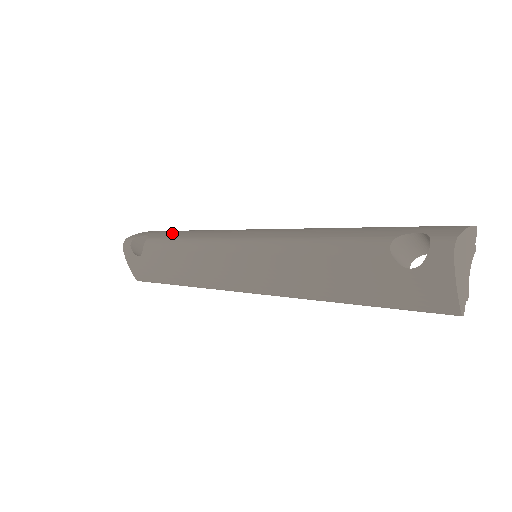
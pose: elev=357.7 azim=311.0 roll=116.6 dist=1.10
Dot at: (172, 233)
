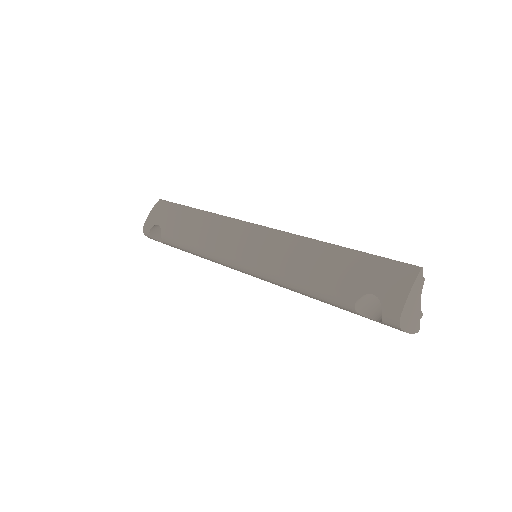
Dot at: (178, 226)
